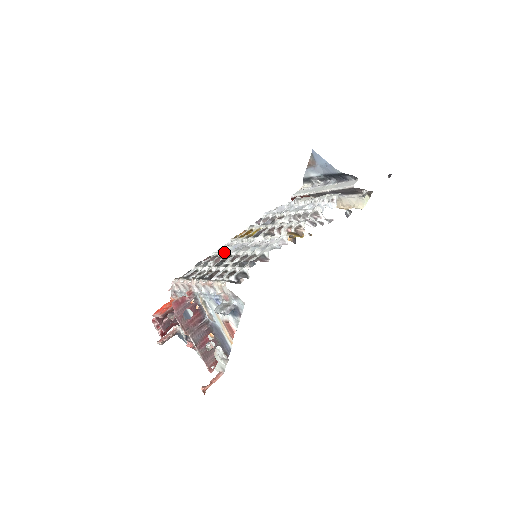
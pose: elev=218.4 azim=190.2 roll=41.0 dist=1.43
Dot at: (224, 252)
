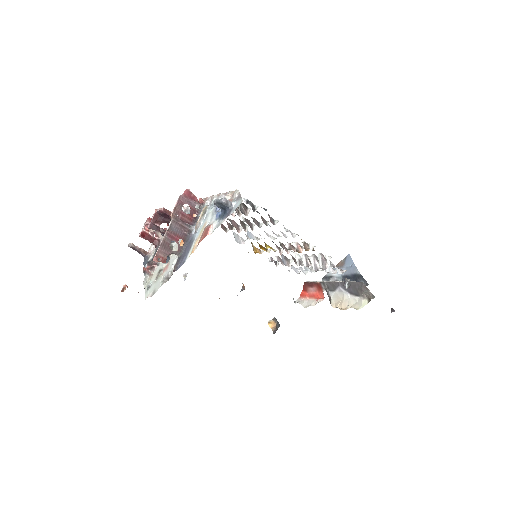
Dot at: (241, 226)
